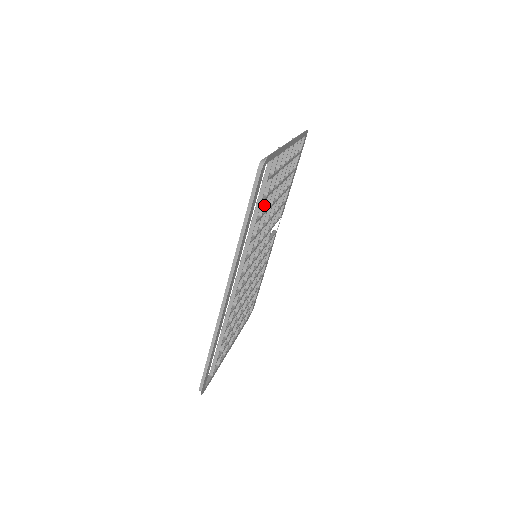
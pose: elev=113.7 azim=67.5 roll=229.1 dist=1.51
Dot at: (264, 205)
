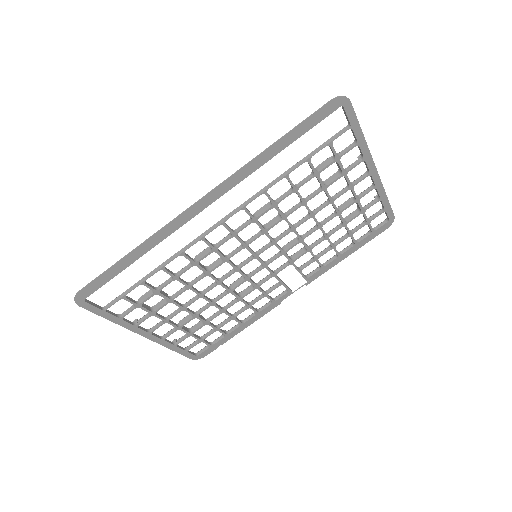
Dot at: (307, 180)
